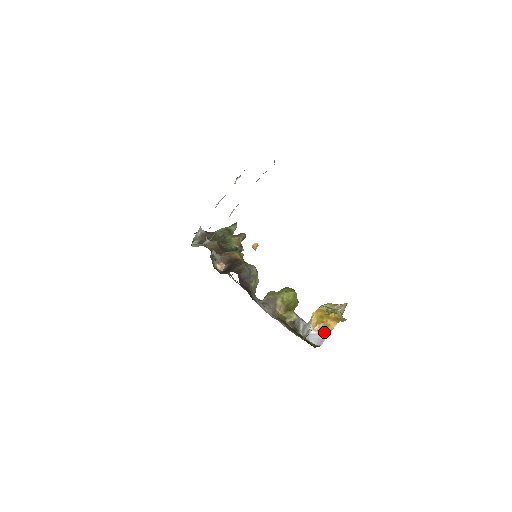
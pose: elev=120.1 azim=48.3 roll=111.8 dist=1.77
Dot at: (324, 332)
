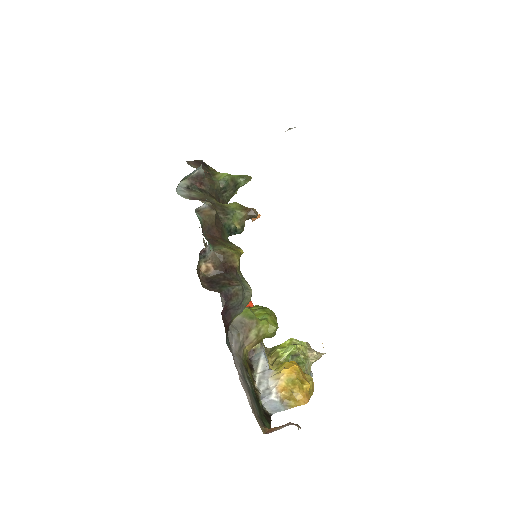
Dot at: (287, 403)
